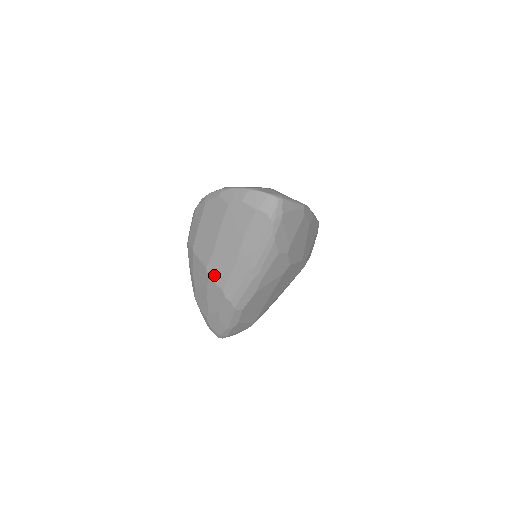
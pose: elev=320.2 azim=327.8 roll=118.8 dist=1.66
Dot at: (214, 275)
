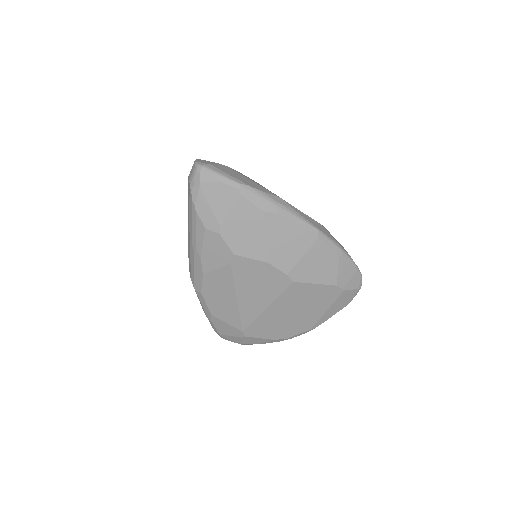
Dot at: occluded
